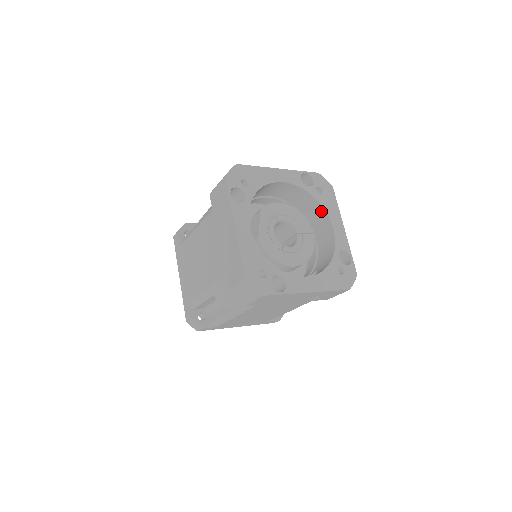
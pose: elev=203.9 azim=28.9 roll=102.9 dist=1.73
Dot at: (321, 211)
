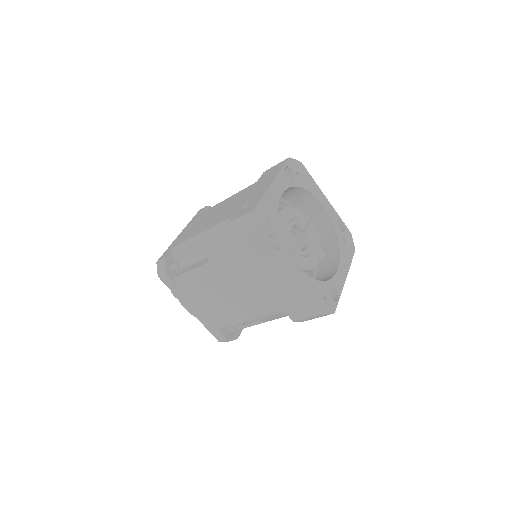
Dot at: (307, 195)
